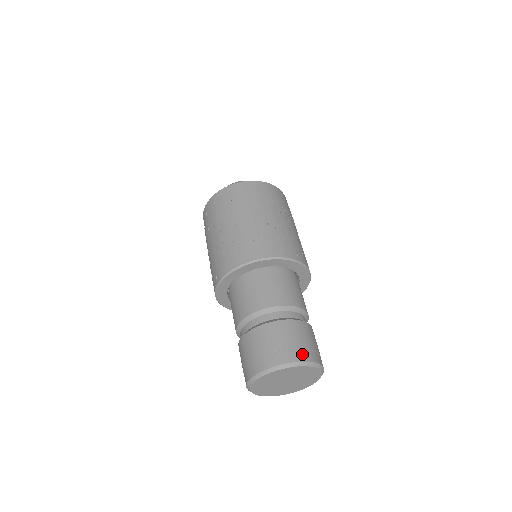
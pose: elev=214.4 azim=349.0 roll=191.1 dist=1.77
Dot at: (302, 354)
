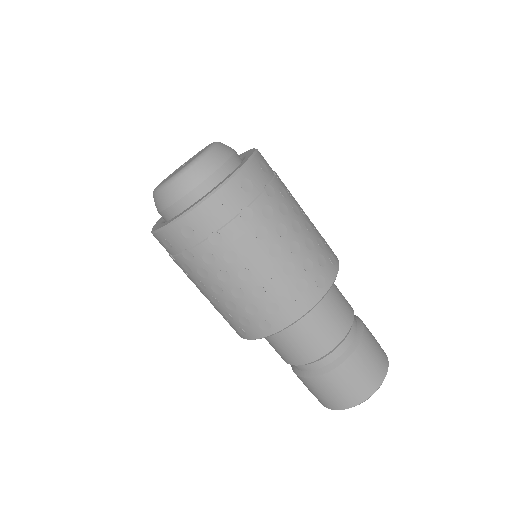
Dot at: (381, 373)
